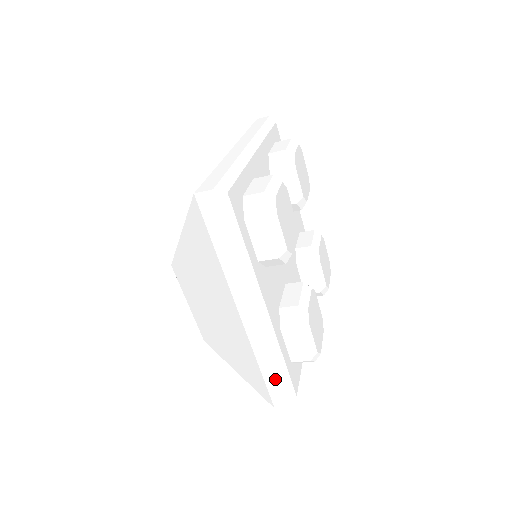
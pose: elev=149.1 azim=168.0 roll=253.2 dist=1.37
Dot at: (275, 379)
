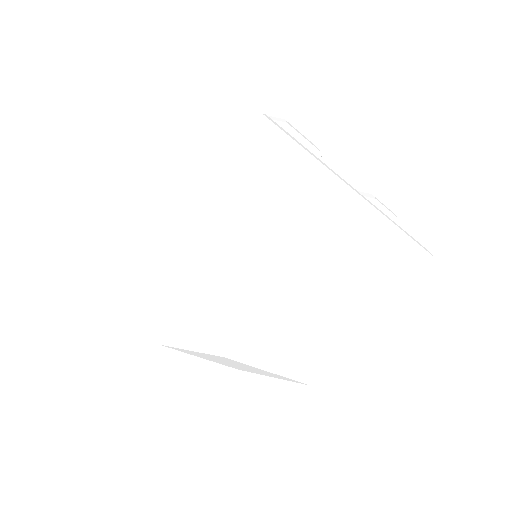
Dot at: (417, 249)
